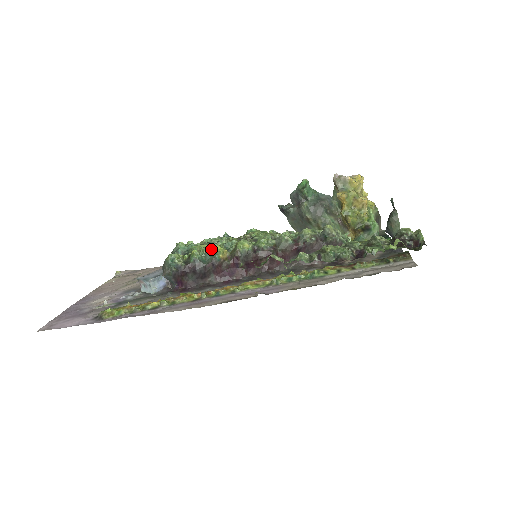
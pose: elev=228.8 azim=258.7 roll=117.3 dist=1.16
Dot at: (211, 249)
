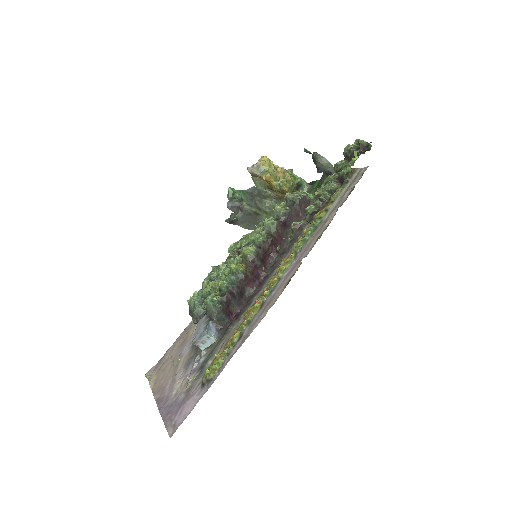
Dot at: (228, 273)
